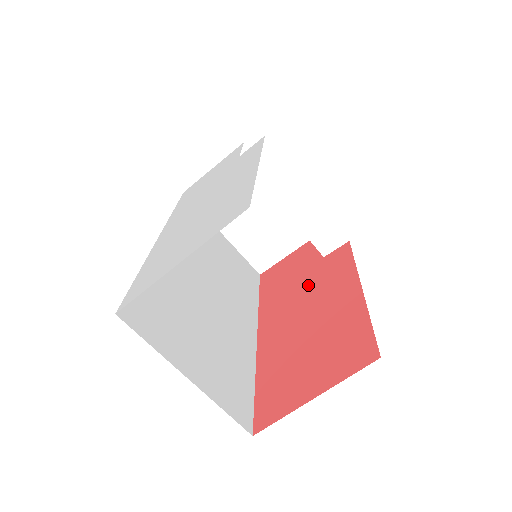
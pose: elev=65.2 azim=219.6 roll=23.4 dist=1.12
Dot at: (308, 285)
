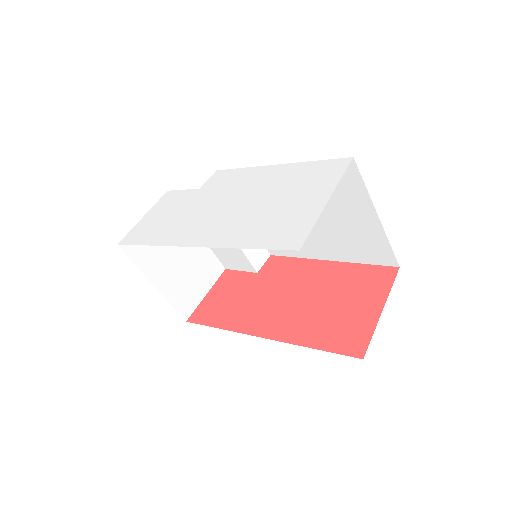
Dot at: (269, 289)
